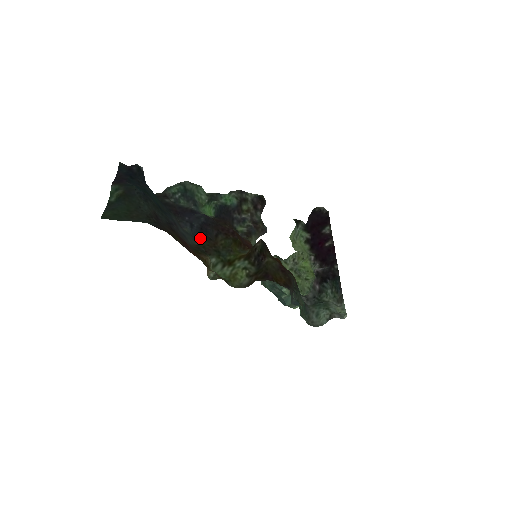
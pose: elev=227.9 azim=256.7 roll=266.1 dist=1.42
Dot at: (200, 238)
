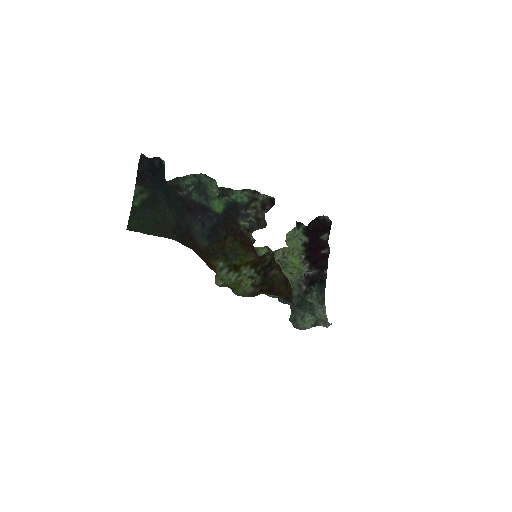
Dot at: (209, 239)
